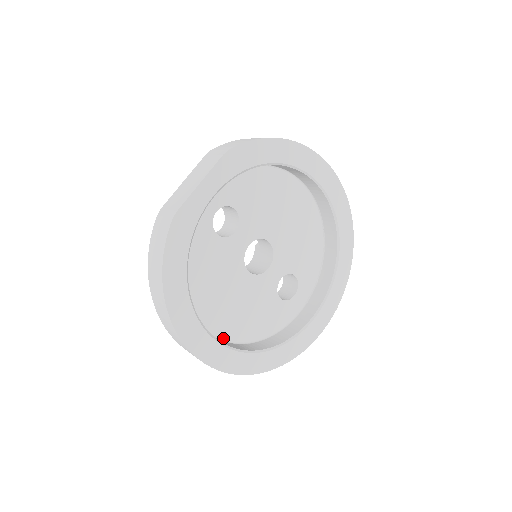
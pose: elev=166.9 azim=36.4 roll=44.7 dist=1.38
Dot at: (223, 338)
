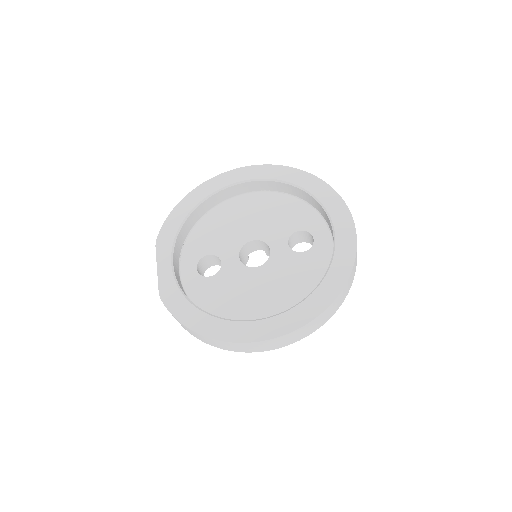
Dot at: occluded
